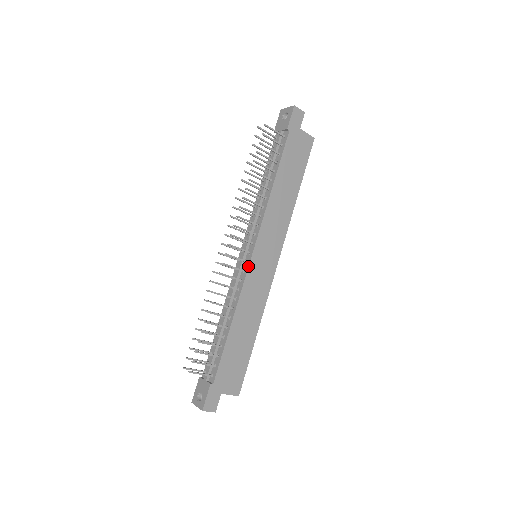
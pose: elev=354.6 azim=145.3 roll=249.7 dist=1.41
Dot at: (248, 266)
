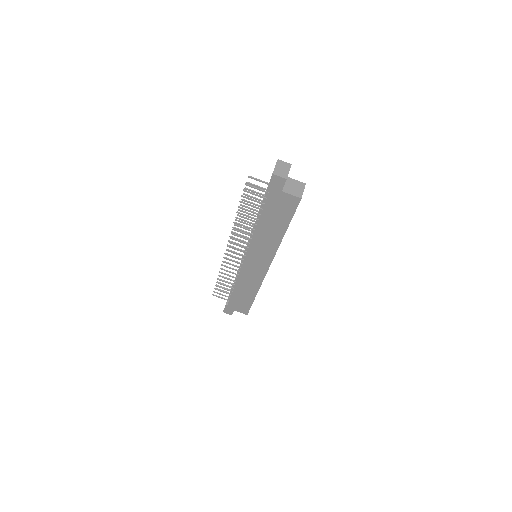
Dot at: (242, 265)
